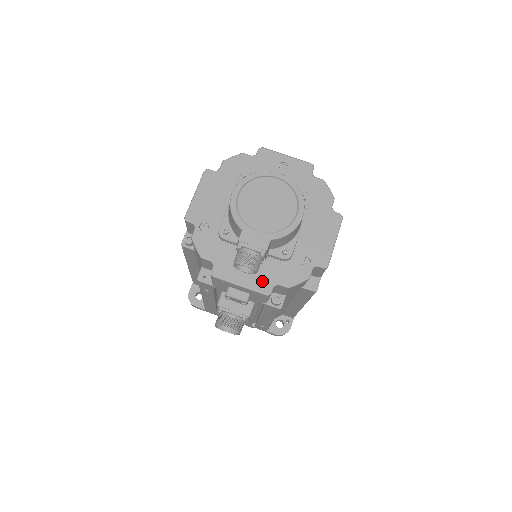
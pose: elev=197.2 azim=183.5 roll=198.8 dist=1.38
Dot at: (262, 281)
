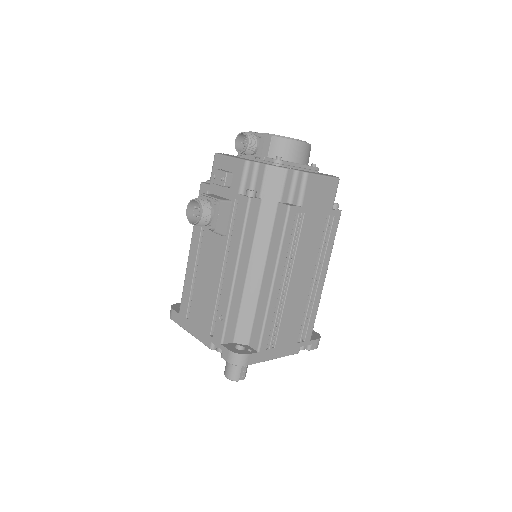
Dot at: occluded
